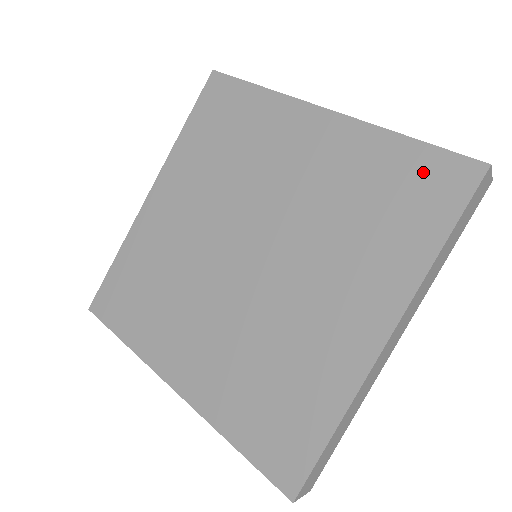
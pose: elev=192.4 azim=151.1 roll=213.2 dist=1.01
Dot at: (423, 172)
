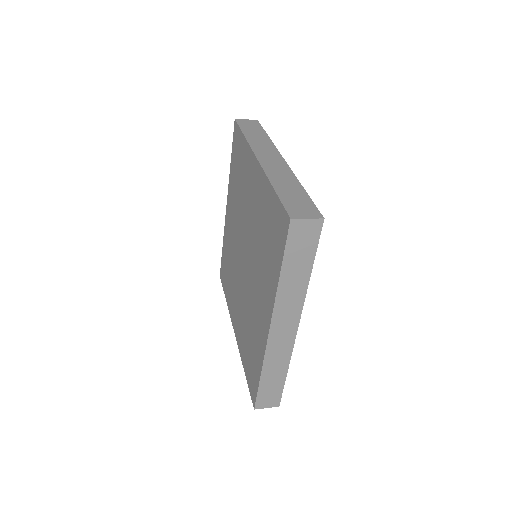
Dot at: (276, 217)
